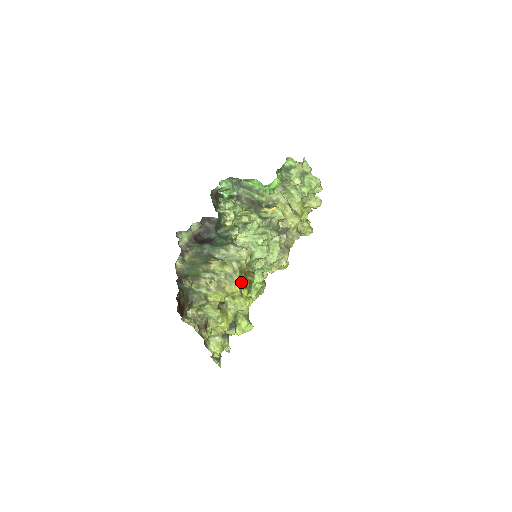
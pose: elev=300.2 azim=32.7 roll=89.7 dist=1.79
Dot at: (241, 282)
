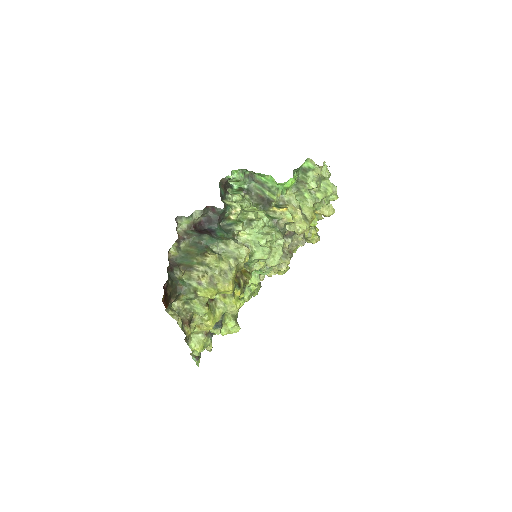
Dot at: (235, 281)
